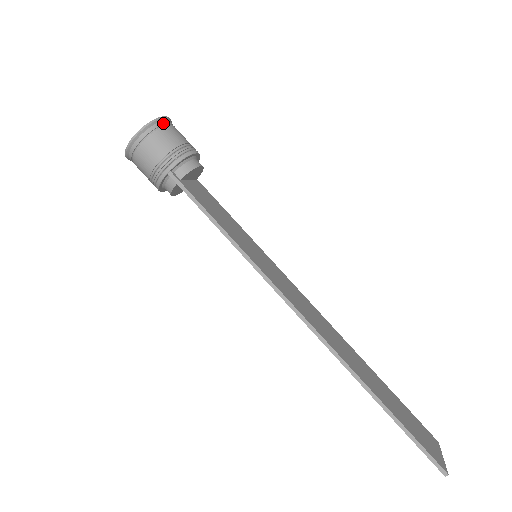
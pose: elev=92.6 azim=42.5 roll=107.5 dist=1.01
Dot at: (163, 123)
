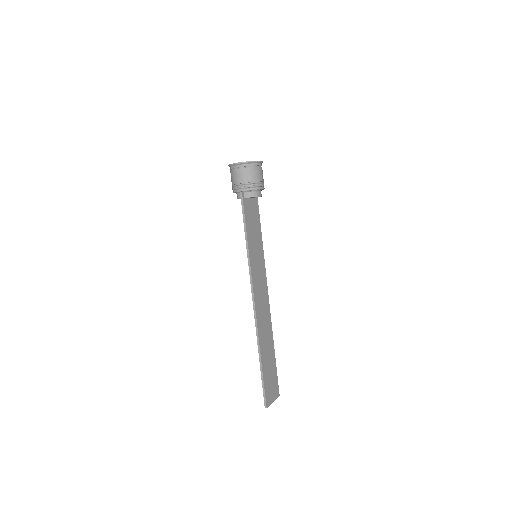
Dot at: (255, 165)
